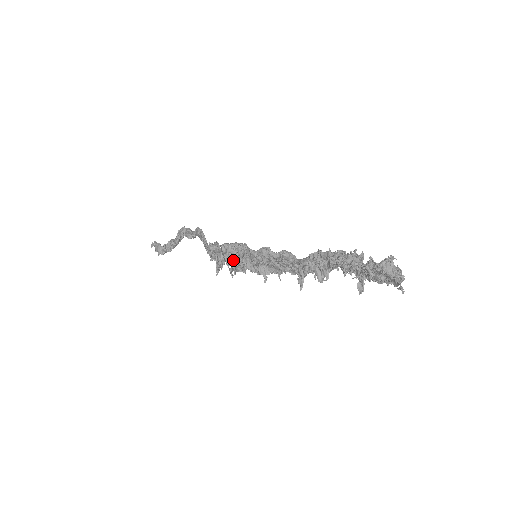
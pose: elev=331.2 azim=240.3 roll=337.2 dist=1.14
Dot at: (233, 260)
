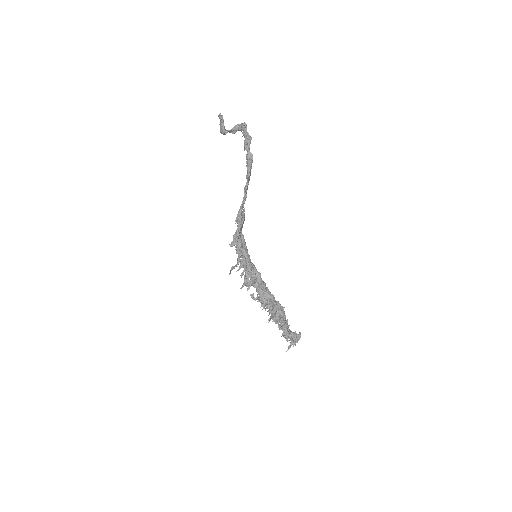
Dot at: (238, 260)
